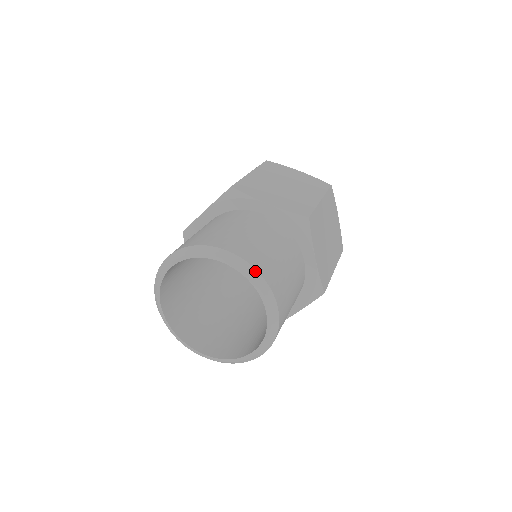
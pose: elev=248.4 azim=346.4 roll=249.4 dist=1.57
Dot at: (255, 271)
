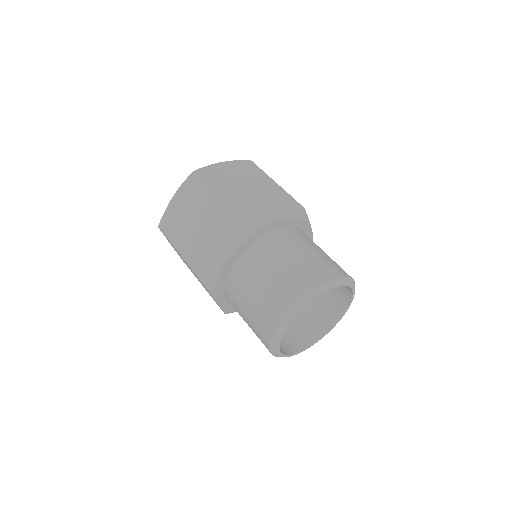
Dot at: (347, 278)
